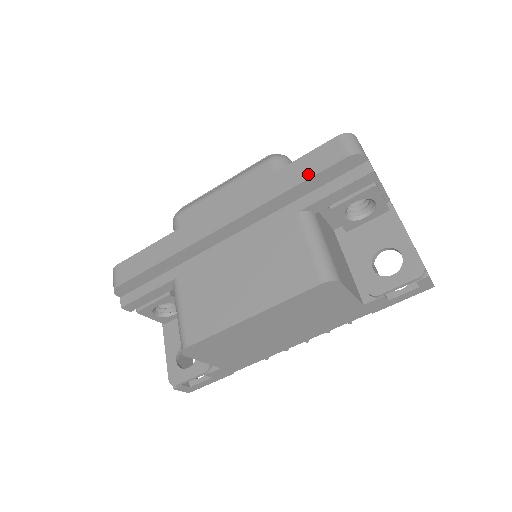
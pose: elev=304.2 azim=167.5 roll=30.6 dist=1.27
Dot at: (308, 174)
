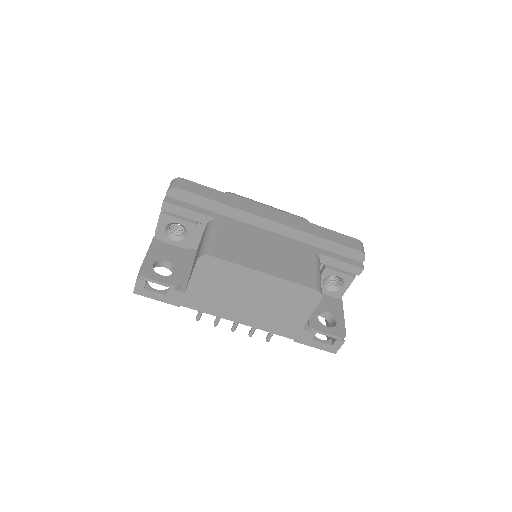
Dot at: (337, 241)
